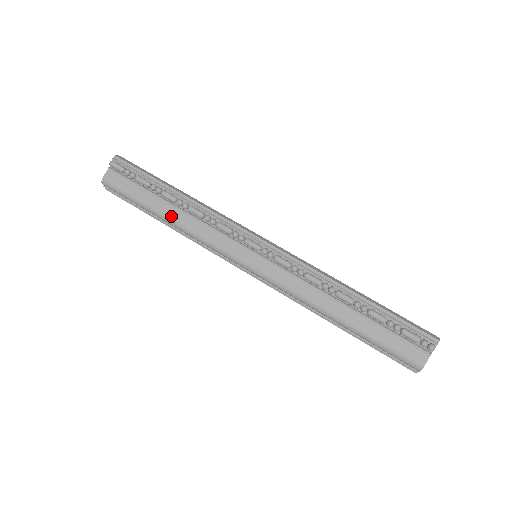
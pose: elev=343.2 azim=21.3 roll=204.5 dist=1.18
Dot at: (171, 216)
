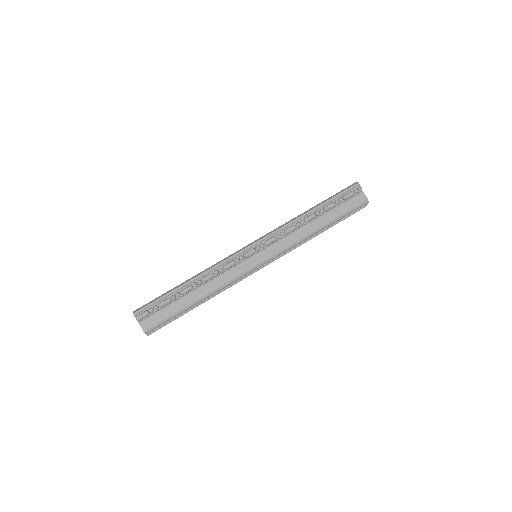
Dot at: (200, 296)
